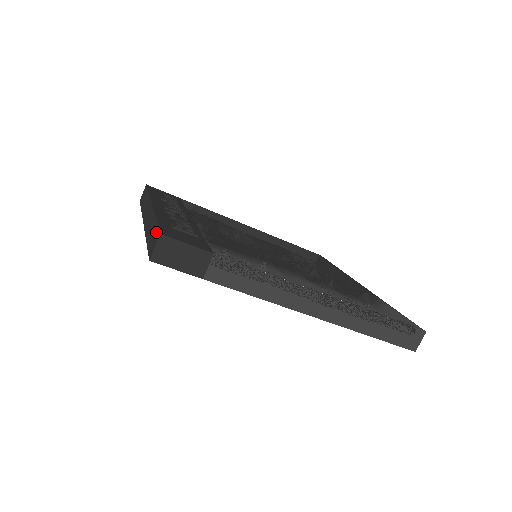
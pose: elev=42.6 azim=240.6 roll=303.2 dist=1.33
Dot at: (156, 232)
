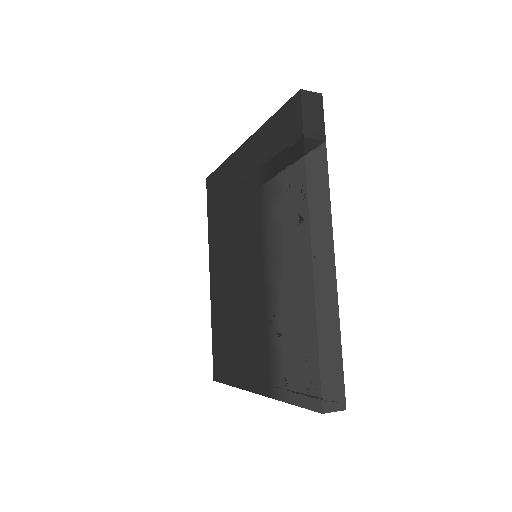
Dot at: occluded
